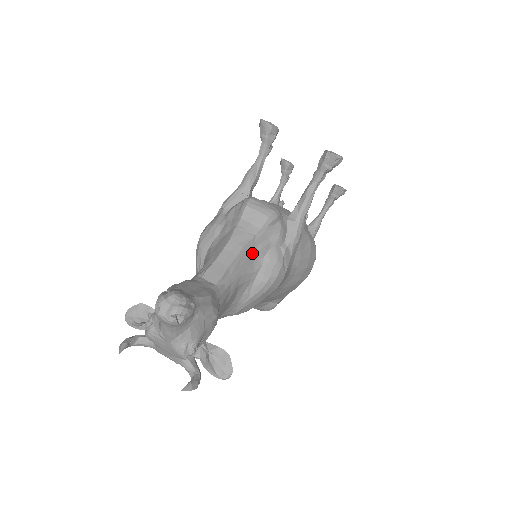
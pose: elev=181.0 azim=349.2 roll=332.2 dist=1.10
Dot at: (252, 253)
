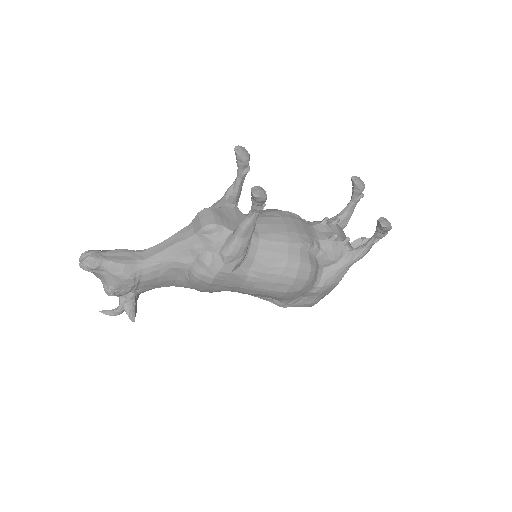
Dot at: (186, 249)
